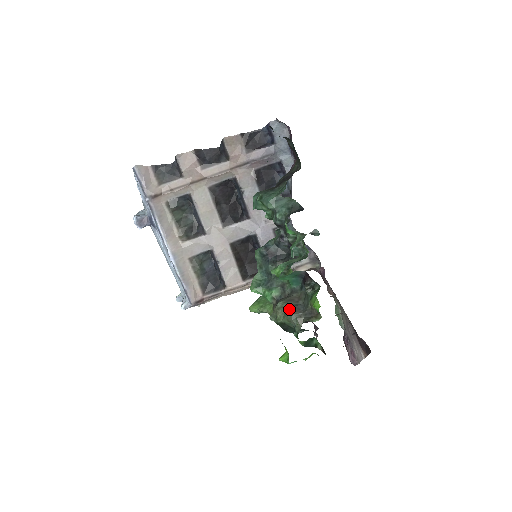
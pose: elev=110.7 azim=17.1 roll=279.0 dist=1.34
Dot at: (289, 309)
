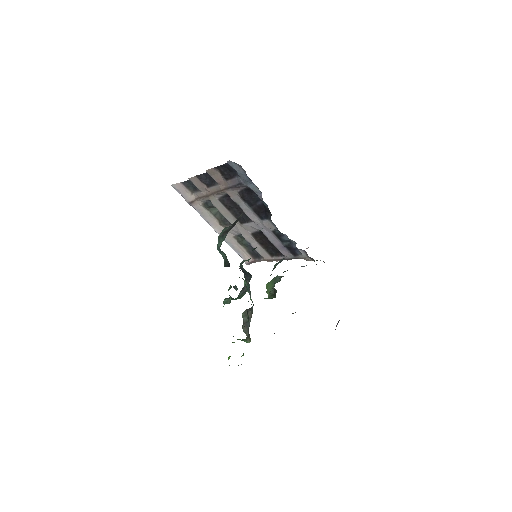
Dot at: (243, 323)
